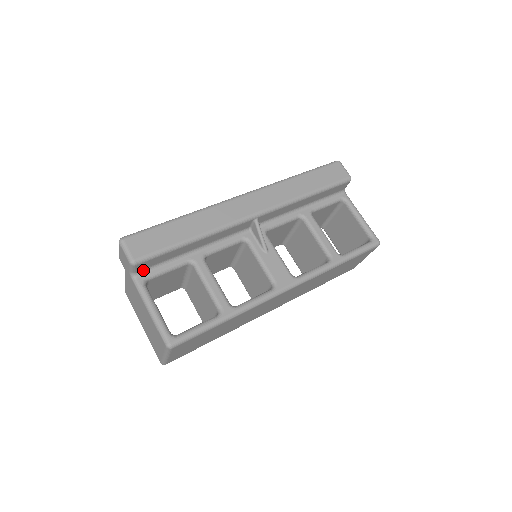
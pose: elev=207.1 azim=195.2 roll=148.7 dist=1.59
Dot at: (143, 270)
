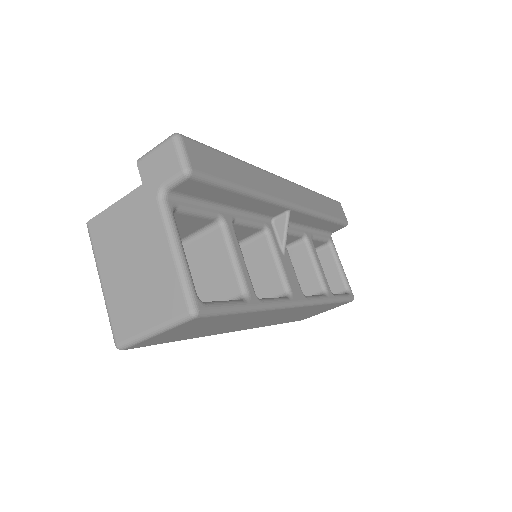
Dot at: (177, 194)
